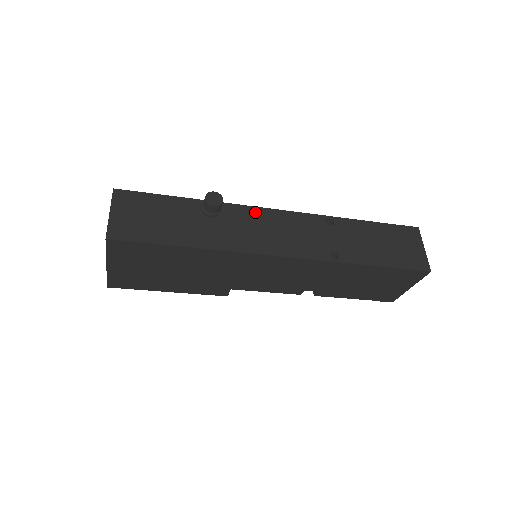
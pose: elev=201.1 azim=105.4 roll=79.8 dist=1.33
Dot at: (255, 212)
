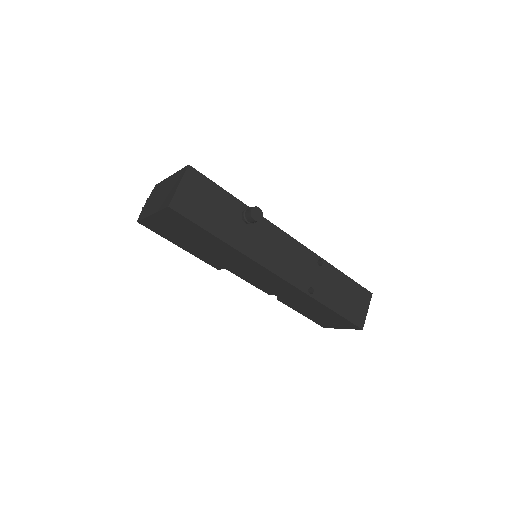
Dot at: (276, 232)
